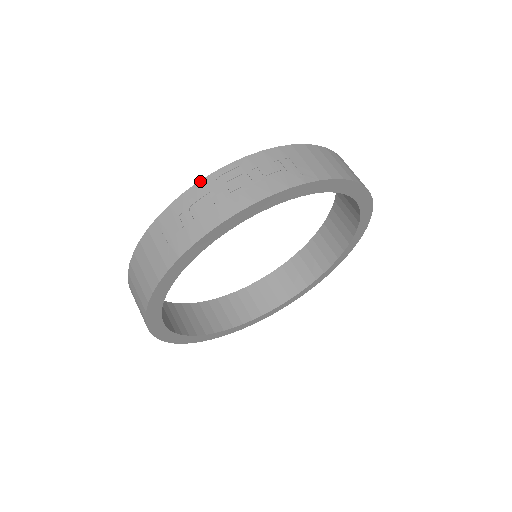
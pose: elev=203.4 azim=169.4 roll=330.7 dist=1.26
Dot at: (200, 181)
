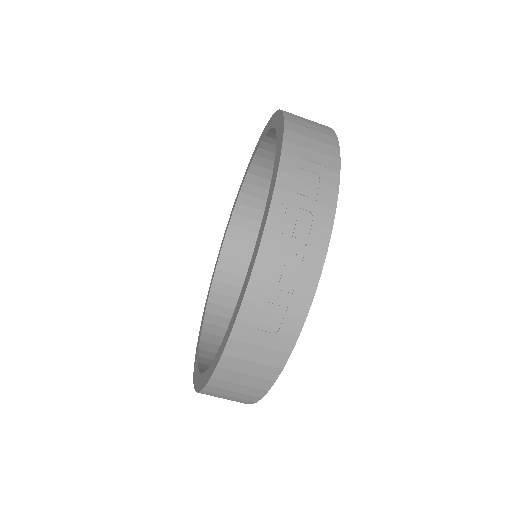
Dot at: (259, 251)
